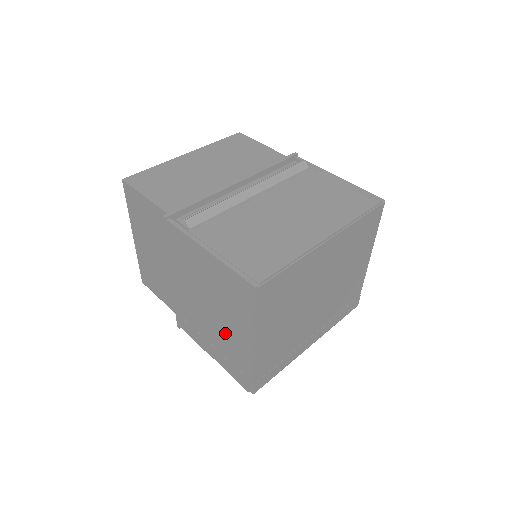
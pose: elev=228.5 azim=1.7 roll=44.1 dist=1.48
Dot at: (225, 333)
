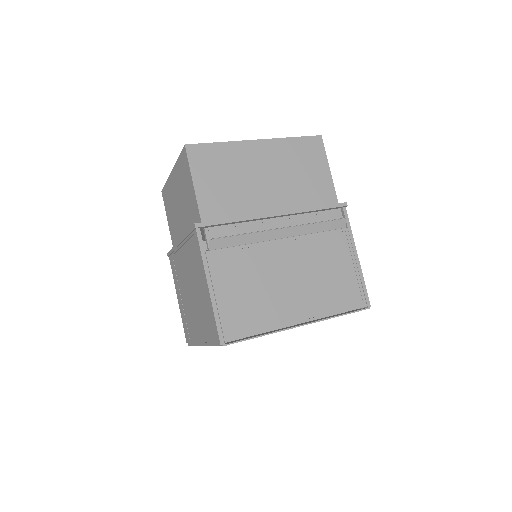
Dot at: (192, 312)
